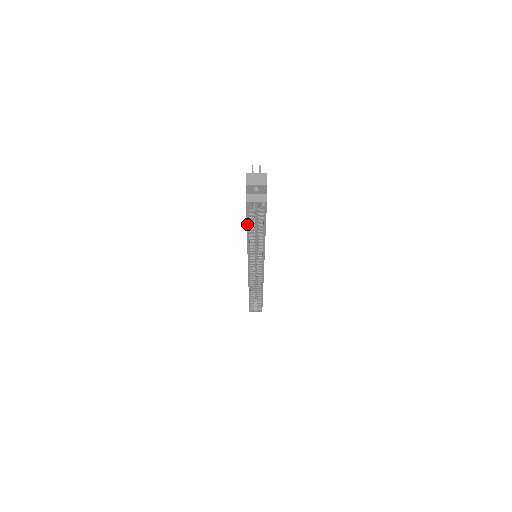
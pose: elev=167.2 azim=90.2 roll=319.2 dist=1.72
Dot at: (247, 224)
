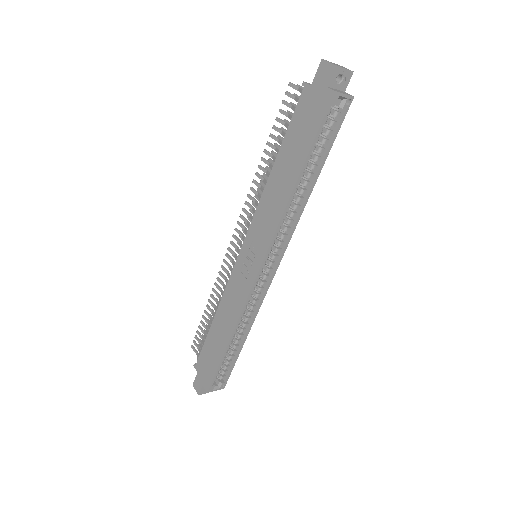
Dot at: (311, 147)
